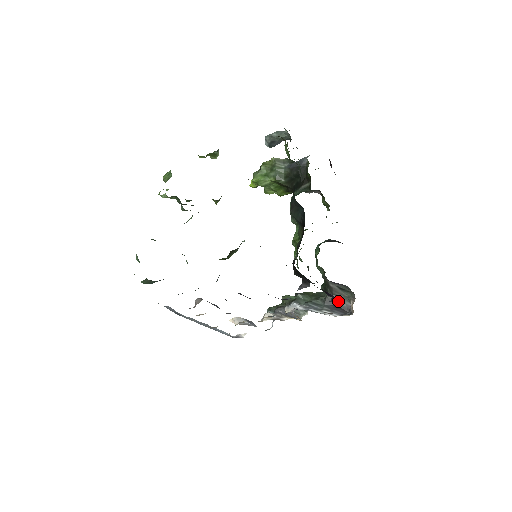
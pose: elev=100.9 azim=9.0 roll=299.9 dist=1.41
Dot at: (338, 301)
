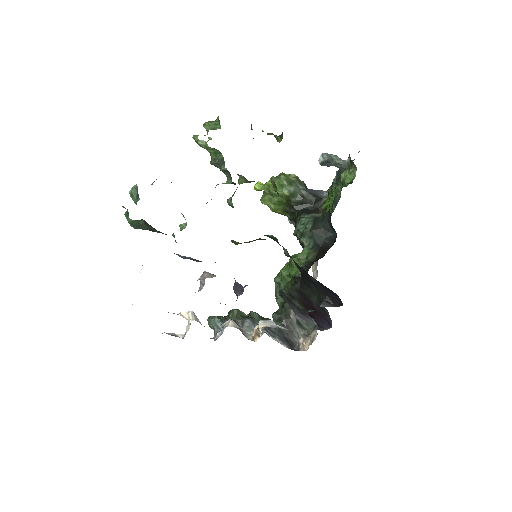
Dot at: (289, 334)
